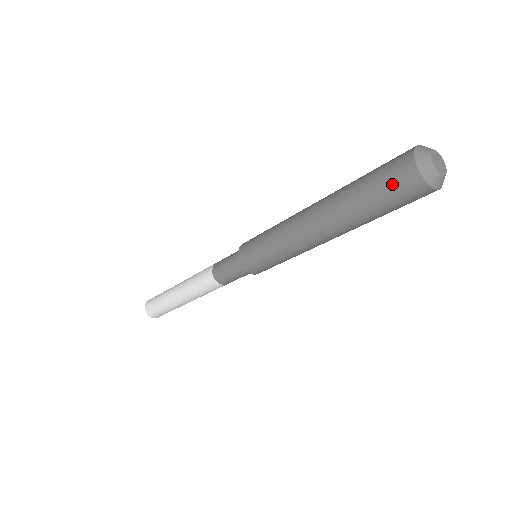
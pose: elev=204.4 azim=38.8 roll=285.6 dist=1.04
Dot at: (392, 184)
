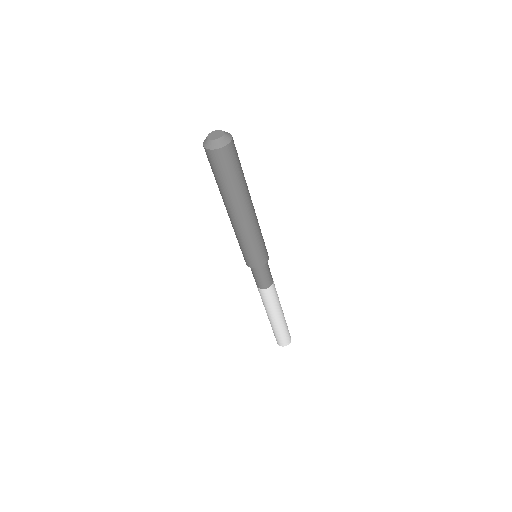
Dot at: occluded
